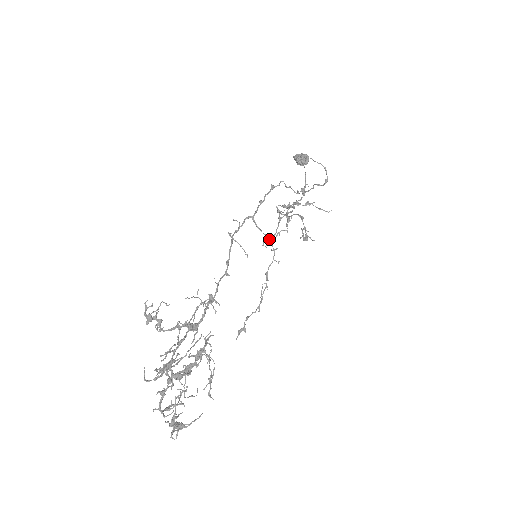
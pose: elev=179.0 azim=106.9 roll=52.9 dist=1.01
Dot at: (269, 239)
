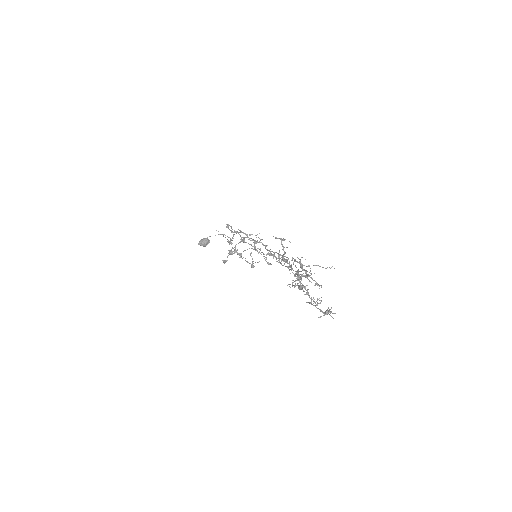
Dot at: (255, 242)
